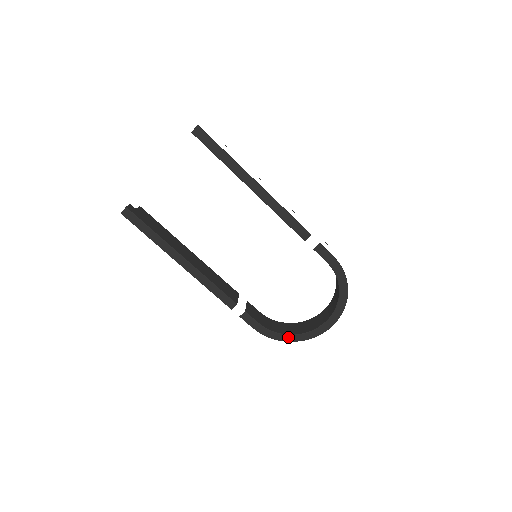
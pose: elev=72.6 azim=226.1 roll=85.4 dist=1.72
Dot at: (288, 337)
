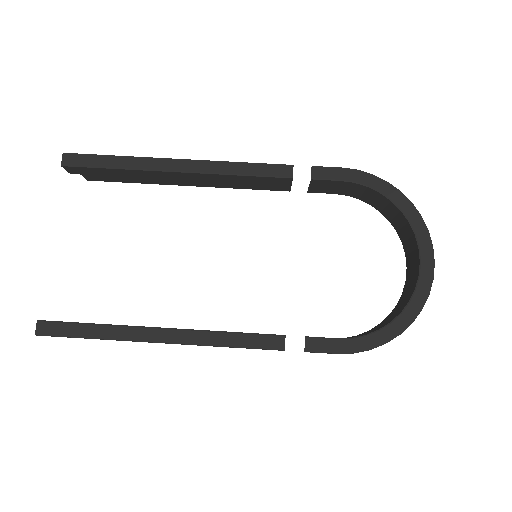
Dot at: (396, 324)
